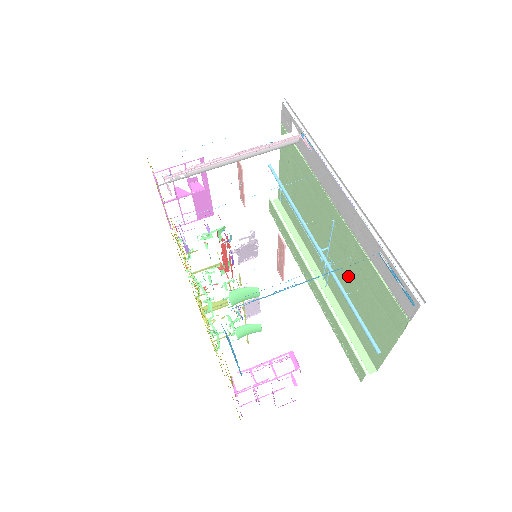
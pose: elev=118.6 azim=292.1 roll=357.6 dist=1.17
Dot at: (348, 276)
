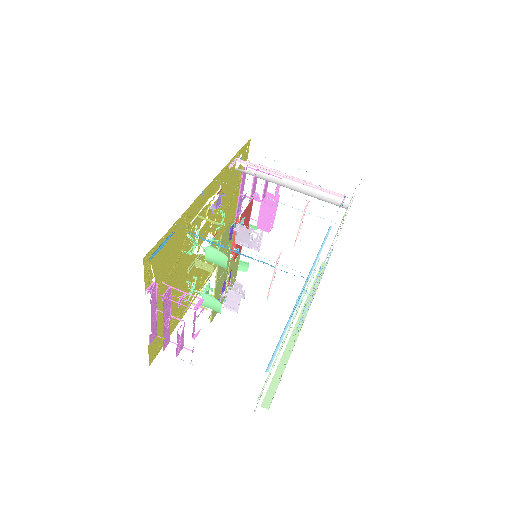
Dot at: occluded
